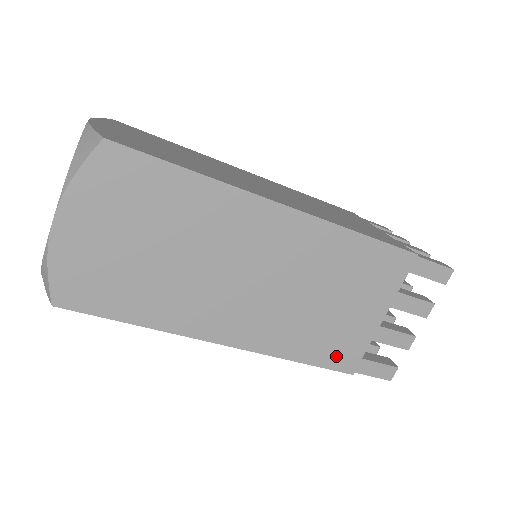
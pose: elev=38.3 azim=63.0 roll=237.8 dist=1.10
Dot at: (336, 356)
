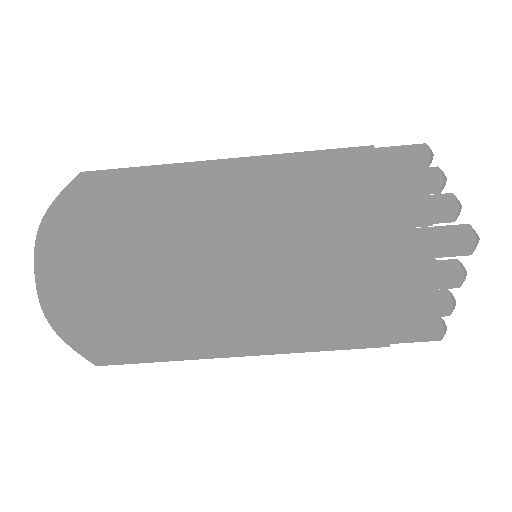
Dot at: (368, 233)
